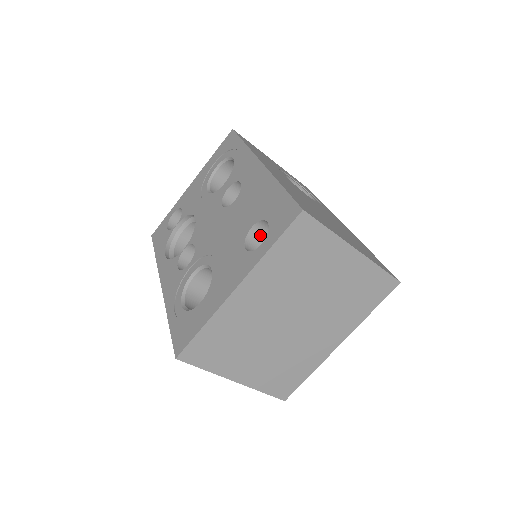
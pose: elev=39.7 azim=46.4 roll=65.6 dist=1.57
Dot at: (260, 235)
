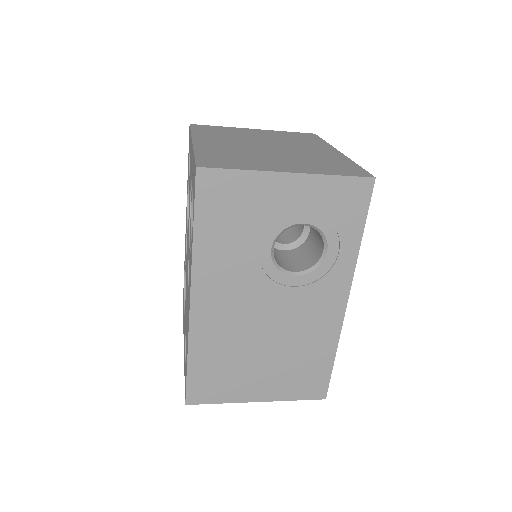
Dot at: occluded
